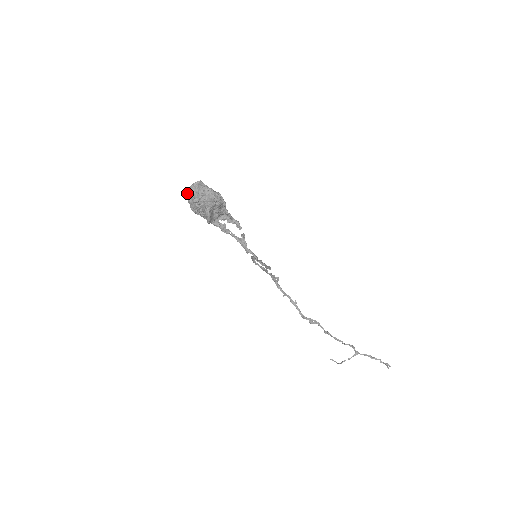
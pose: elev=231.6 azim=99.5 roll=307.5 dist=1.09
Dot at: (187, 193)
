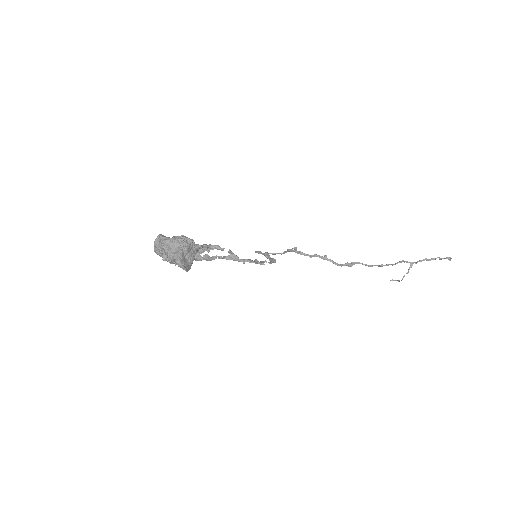
Dot at: (155, 252)
